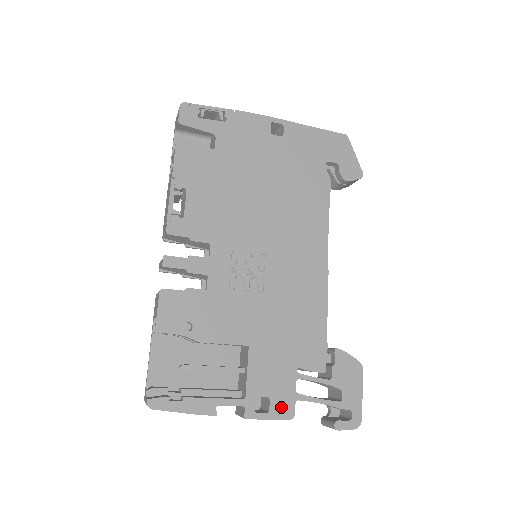
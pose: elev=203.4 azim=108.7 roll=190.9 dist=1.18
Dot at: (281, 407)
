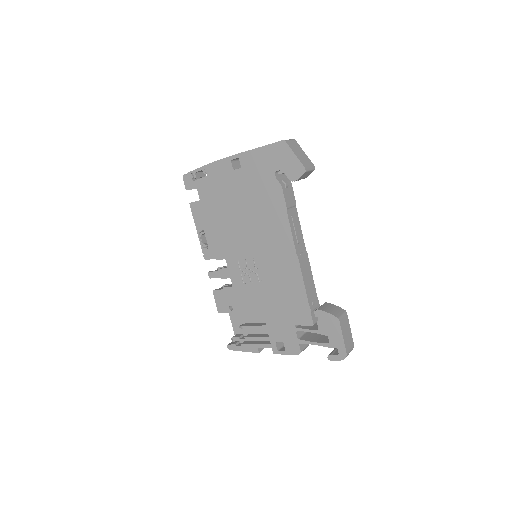
Dot at: (291, 348)
